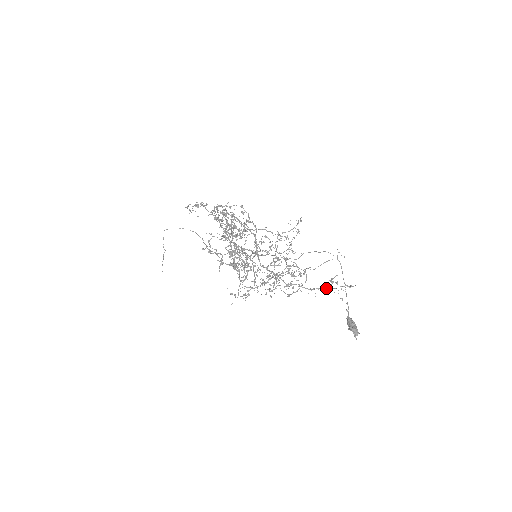
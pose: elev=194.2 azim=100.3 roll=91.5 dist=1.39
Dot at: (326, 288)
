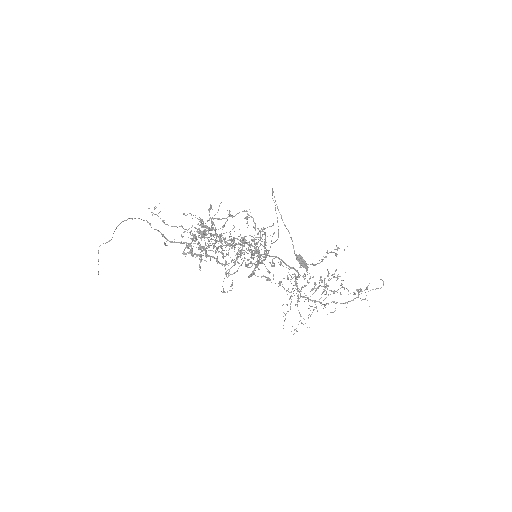
Dot at: (355, 298)
